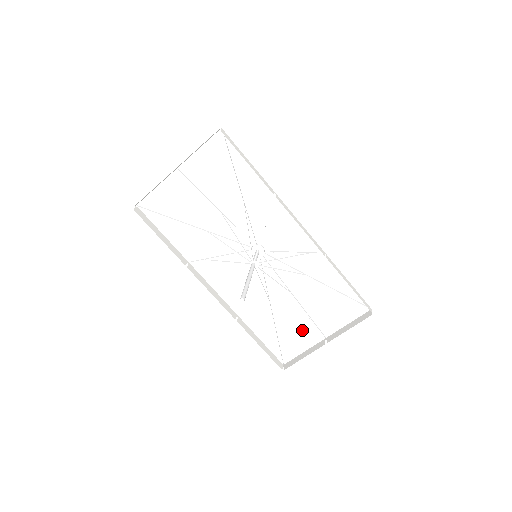
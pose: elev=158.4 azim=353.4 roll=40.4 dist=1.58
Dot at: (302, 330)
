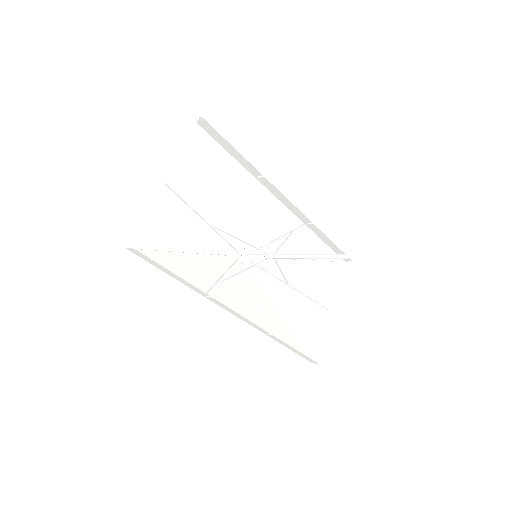
Dot at: (310, 315)
